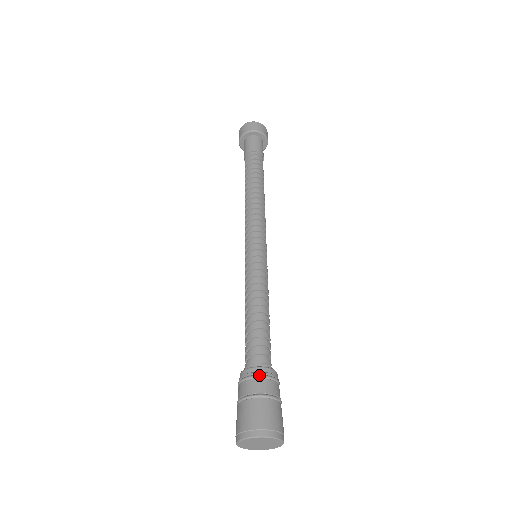
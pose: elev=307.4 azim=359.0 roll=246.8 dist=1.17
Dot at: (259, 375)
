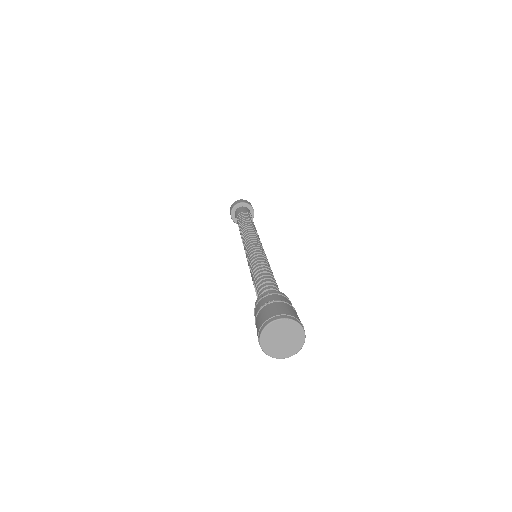
Dot at: (271, 293)
